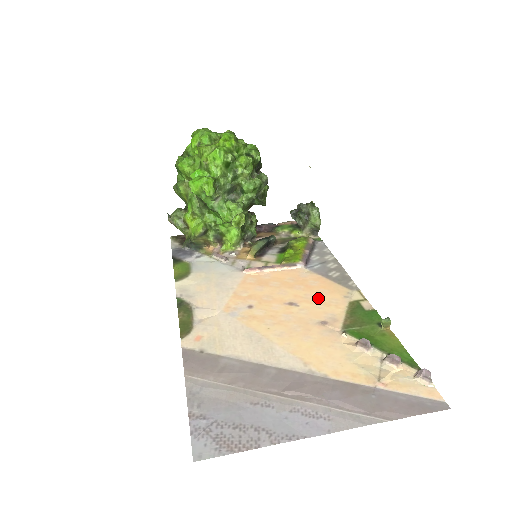
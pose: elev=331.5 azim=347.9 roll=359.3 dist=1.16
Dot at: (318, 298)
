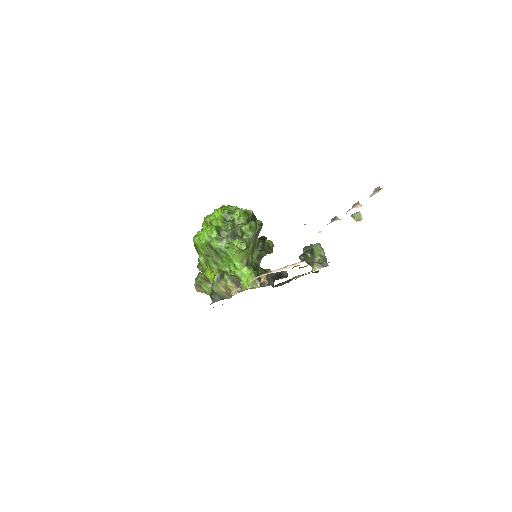
Dot at: occluded
